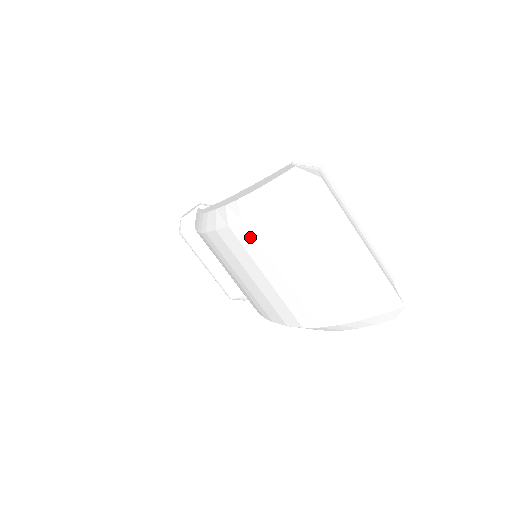
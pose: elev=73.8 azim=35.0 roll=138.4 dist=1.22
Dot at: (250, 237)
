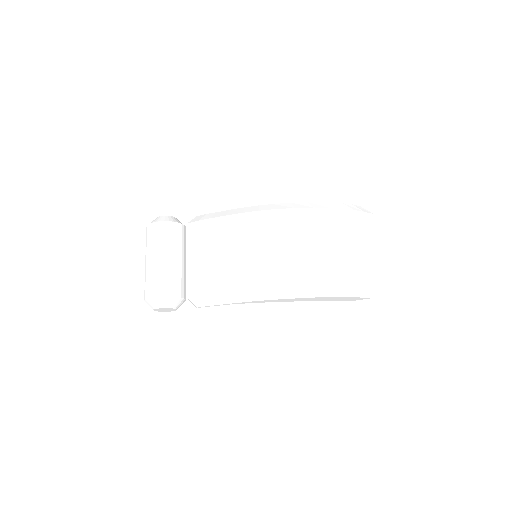
Dot at: (326, 218)
